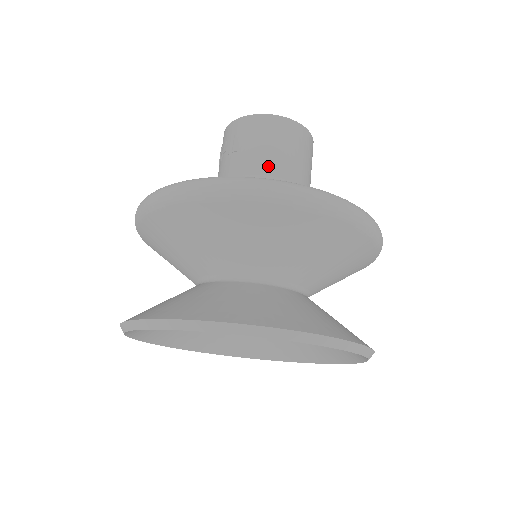
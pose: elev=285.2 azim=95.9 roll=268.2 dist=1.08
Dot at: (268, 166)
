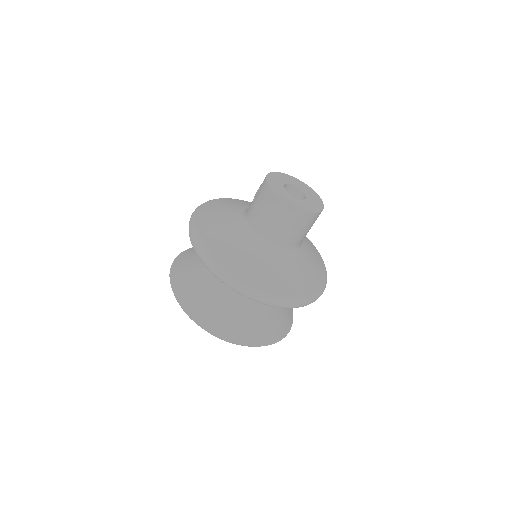
Dot at: (256, 224)
